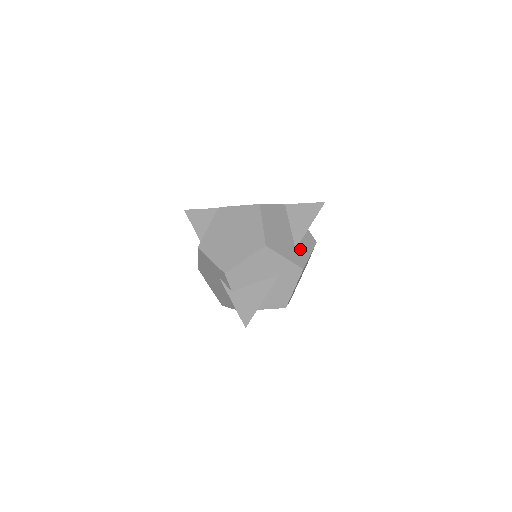
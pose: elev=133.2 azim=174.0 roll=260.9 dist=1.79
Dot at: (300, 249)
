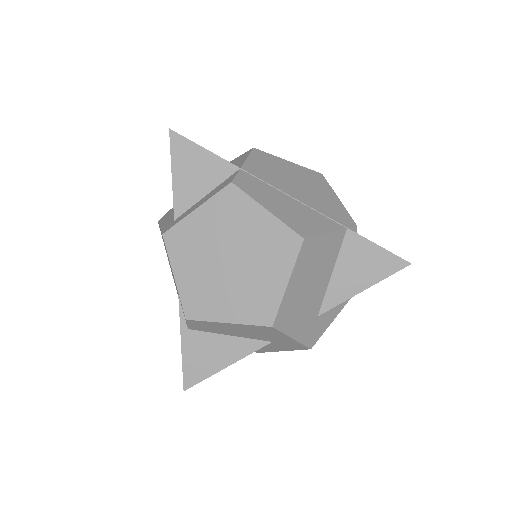
Dot at: (325, 314)
